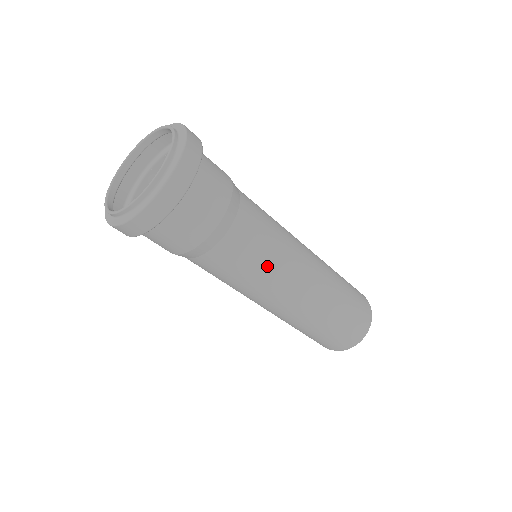
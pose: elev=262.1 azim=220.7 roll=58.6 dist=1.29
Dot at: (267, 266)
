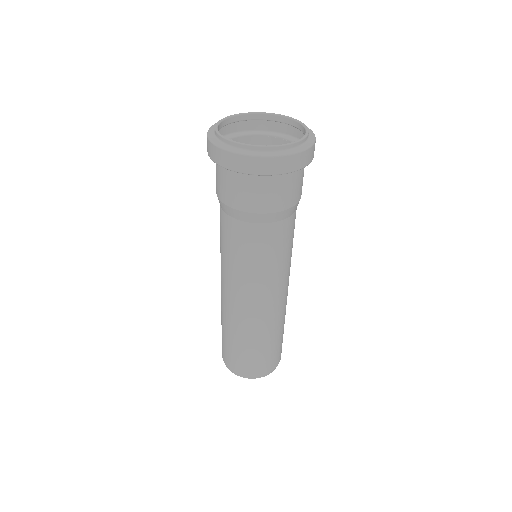
Dot at: (256, 269)
